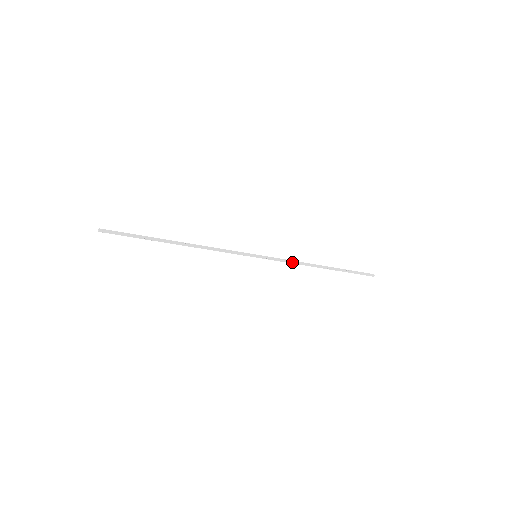
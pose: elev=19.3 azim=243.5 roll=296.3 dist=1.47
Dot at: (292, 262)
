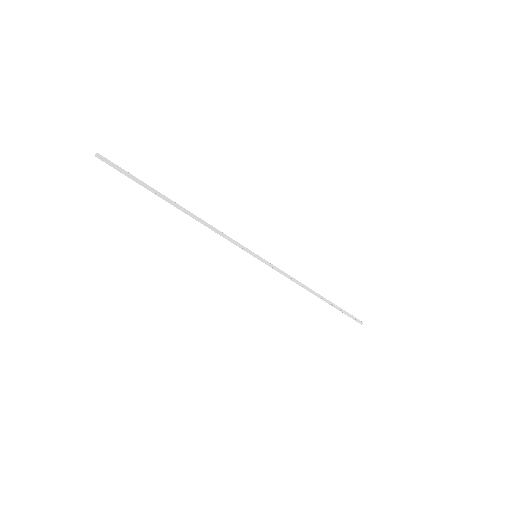
Dot at: (290, 276)
